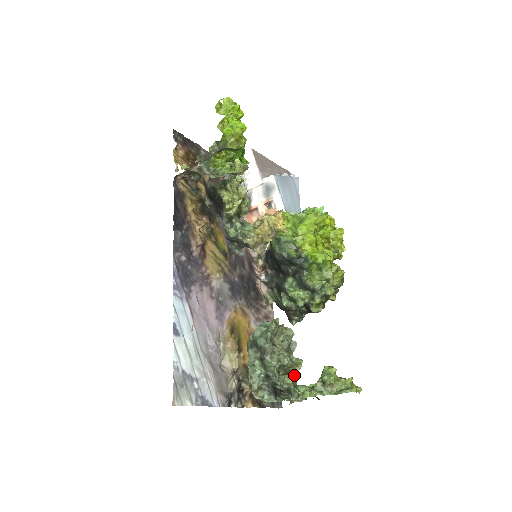
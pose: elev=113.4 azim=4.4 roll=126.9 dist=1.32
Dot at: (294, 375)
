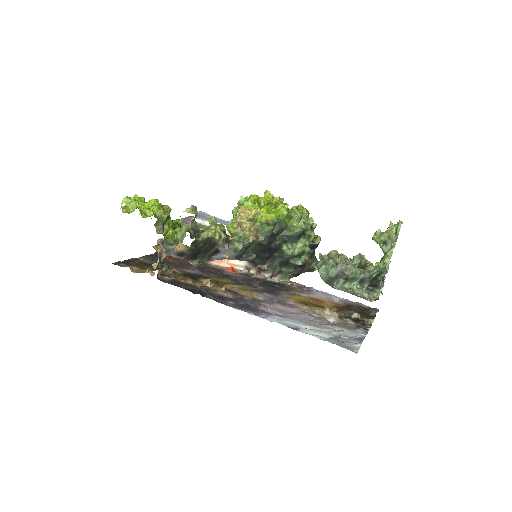
Dot at: (368, 264)
